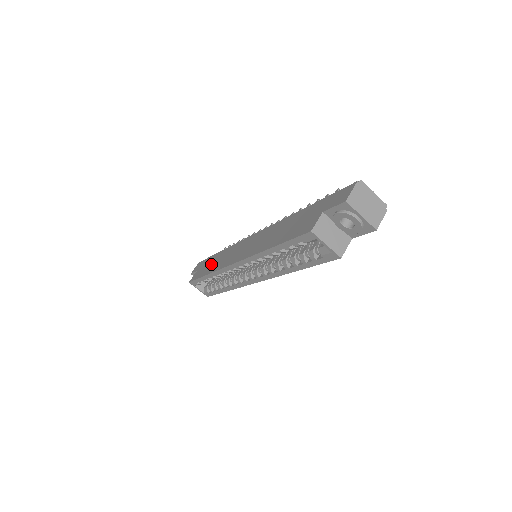
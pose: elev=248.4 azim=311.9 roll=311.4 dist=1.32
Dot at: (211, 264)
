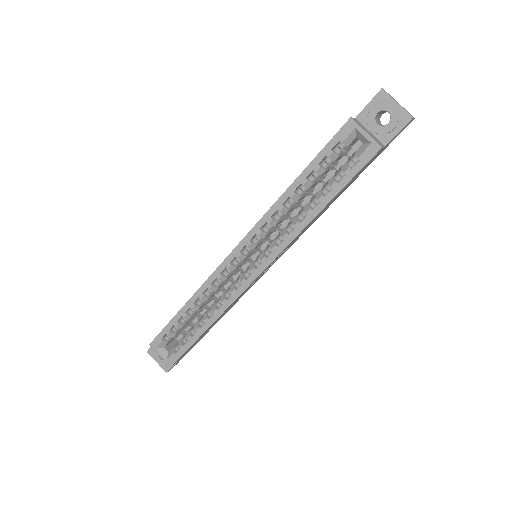
Dot at: occluded
